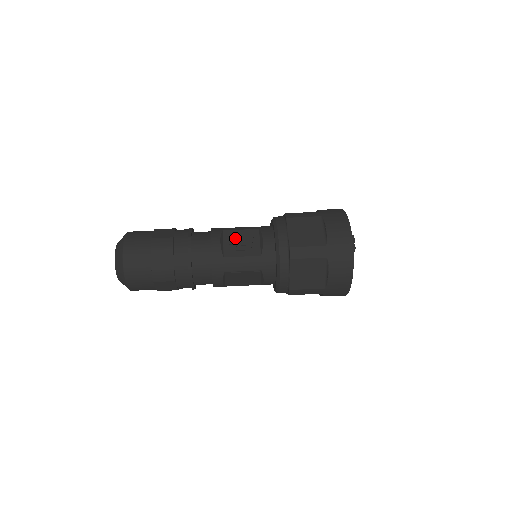
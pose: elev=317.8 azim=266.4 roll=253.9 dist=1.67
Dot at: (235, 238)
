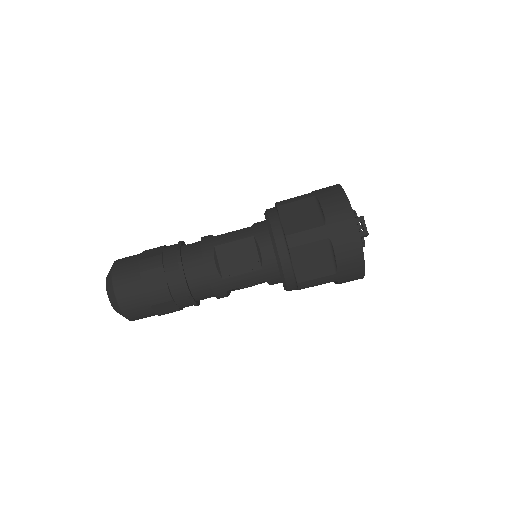
Dot at: occluded
